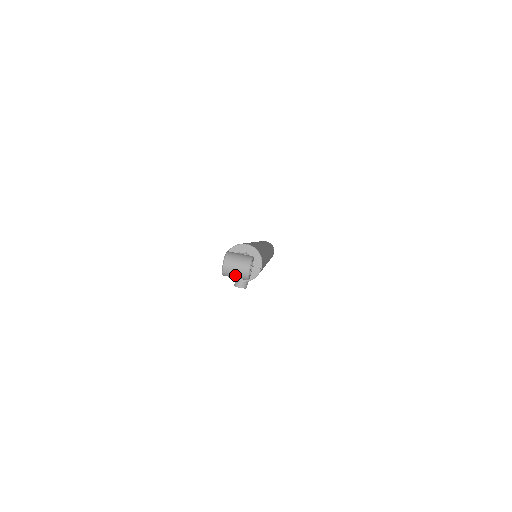
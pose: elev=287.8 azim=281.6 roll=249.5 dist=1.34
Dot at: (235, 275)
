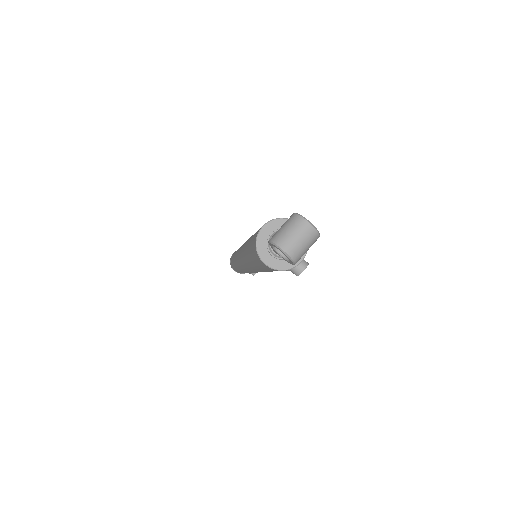
Dot at: (305, 247)
